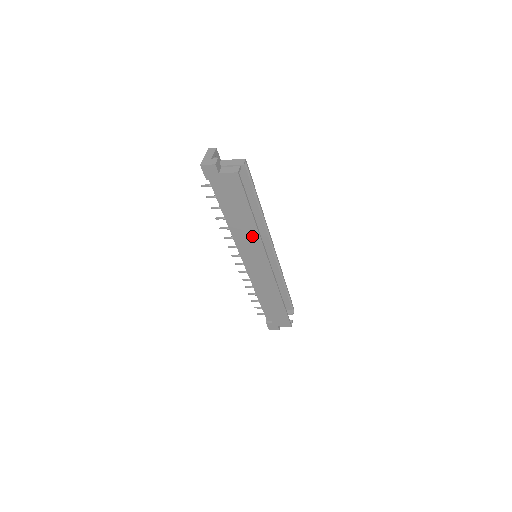
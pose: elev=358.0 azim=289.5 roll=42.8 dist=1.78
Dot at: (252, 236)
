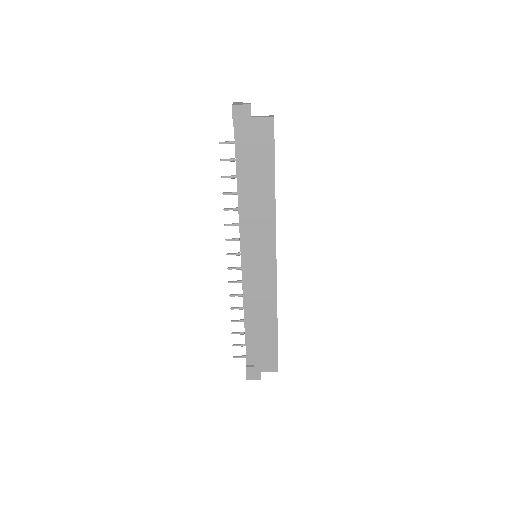
Dot at: (266, 214)
